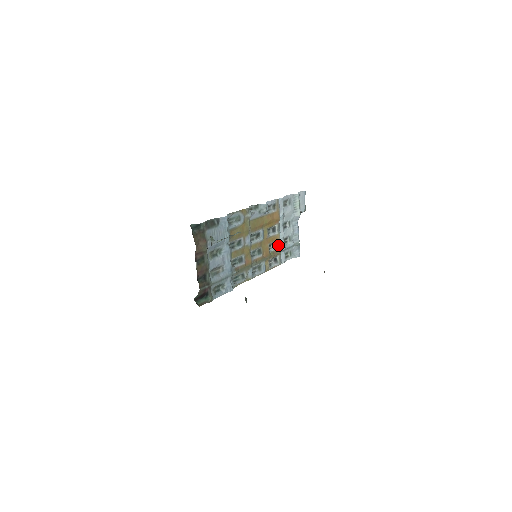
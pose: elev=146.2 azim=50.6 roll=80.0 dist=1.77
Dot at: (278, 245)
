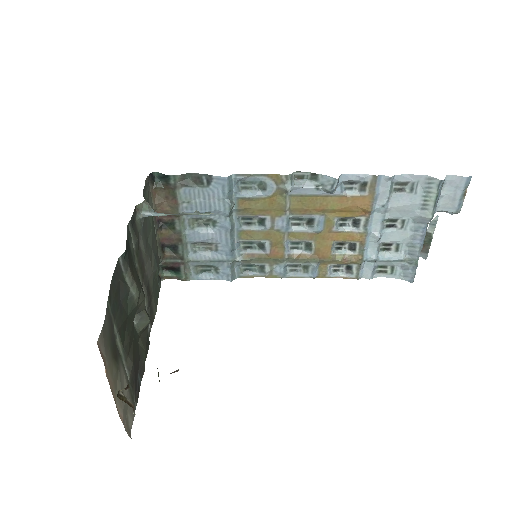
Dot at: (360, 249)
